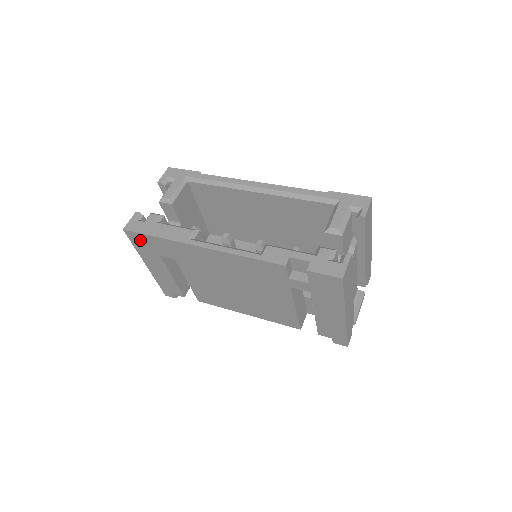
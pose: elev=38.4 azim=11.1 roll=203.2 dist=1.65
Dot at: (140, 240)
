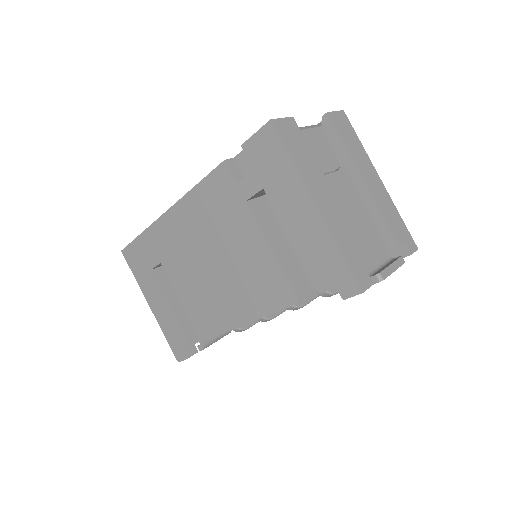
Dot at: (134, 256)
